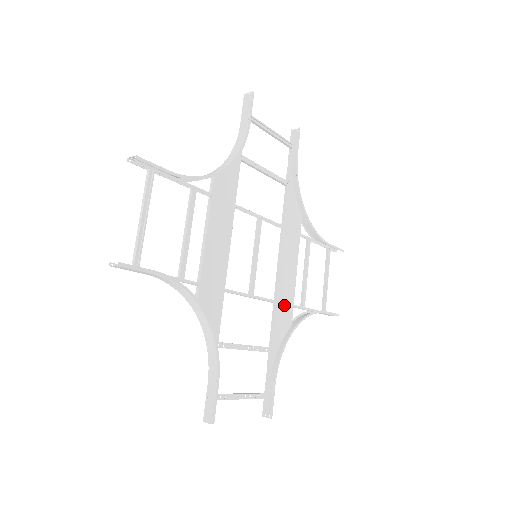
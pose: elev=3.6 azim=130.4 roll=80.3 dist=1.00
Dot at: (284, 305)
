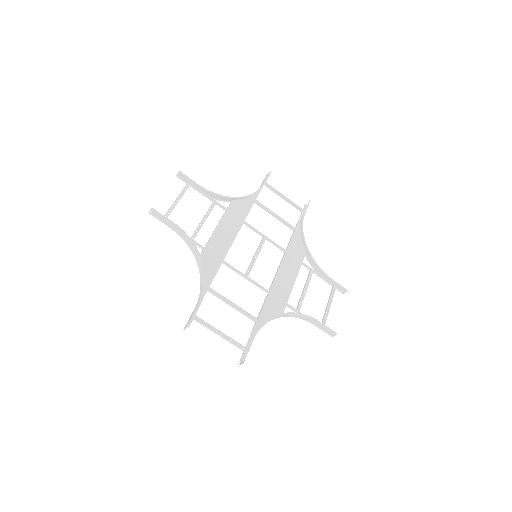
Dot at: (277, 298)
